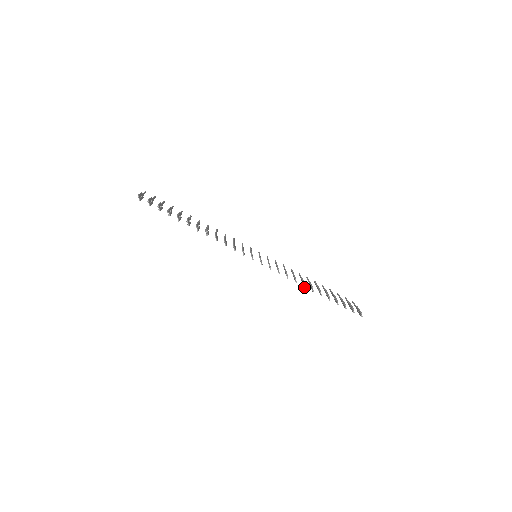
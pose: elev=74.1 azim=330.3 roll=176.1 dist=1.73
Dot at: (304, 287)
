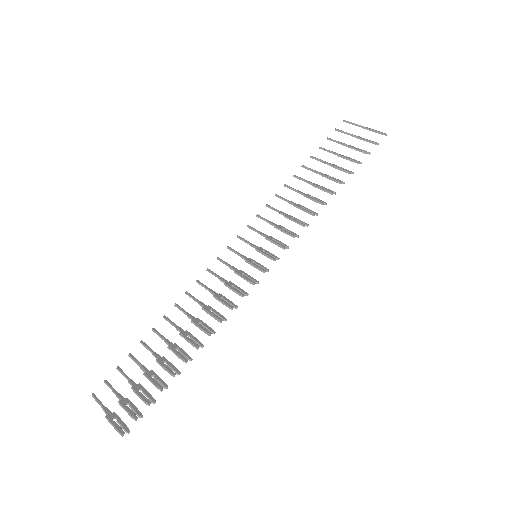
Dot at: occluded
